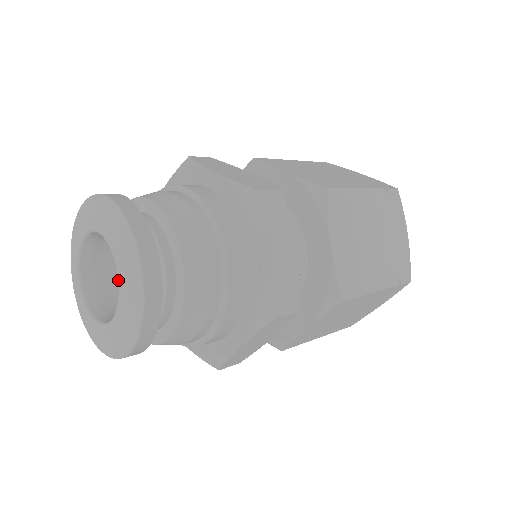
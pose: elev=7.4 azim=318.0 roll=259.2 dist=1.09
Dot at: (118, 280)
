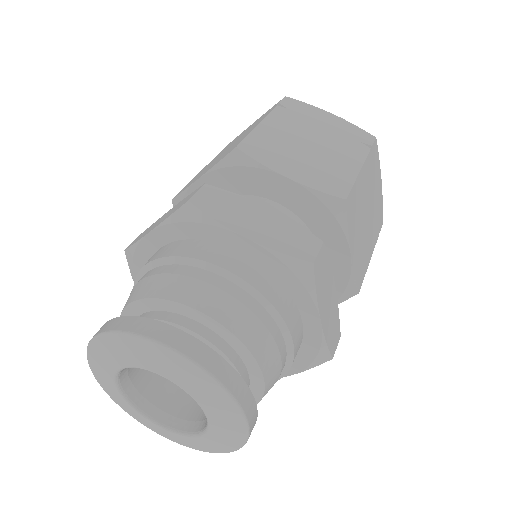
Dot at: (171, 381)
